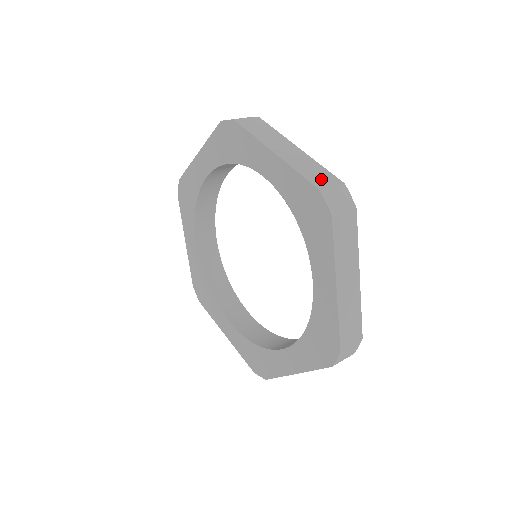
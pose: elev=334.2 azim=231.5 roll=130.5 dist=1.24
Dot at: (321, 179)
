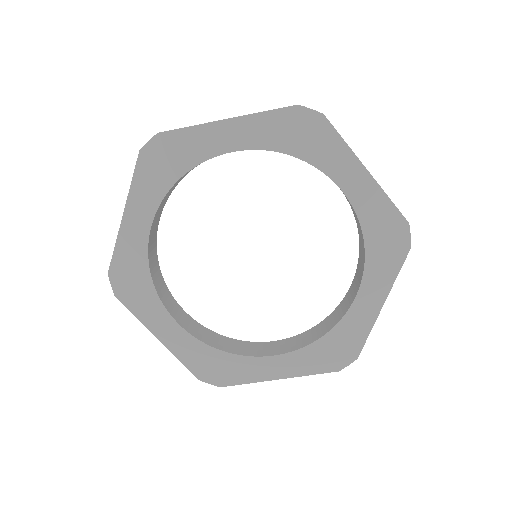
Dot at: occluded
